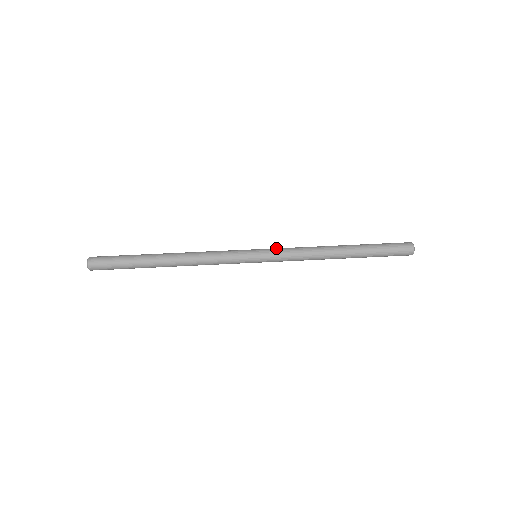
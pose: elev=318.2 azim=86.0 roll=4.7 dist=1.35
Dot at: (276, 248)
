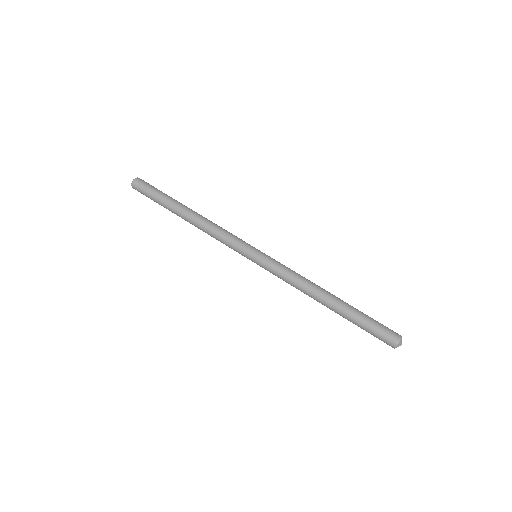
Dot at: (274, 261)
